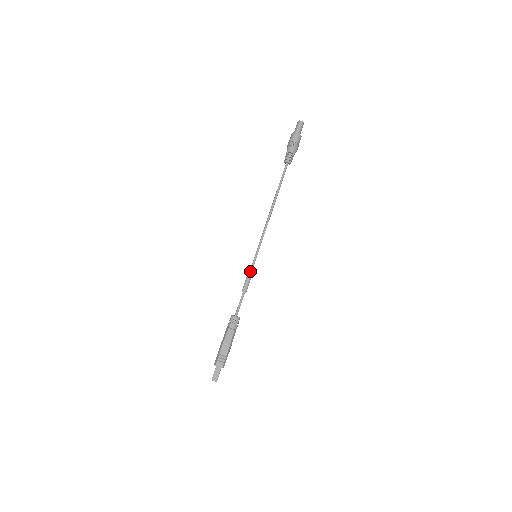
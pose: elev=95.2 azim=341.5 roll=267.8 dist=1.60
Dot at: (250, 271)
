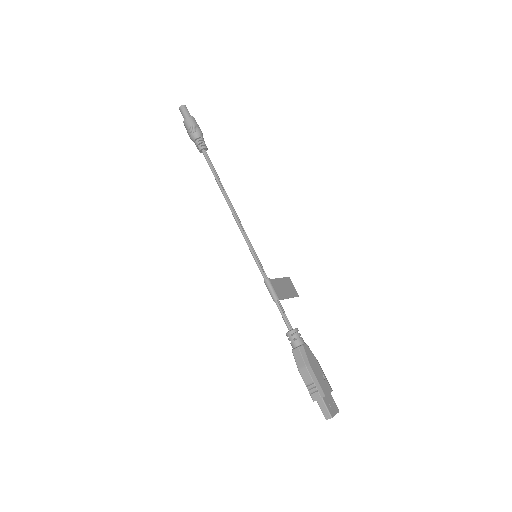
Dot at: occluded
